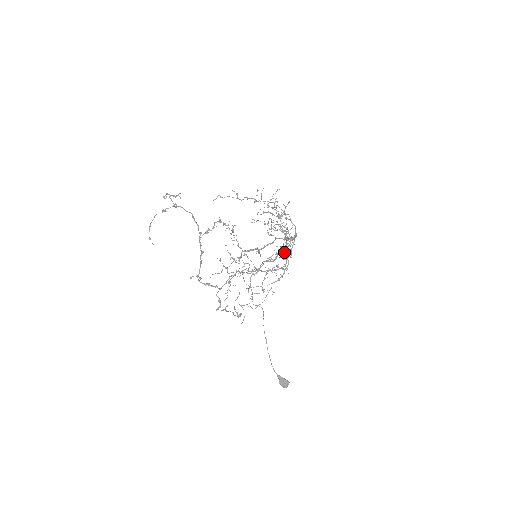
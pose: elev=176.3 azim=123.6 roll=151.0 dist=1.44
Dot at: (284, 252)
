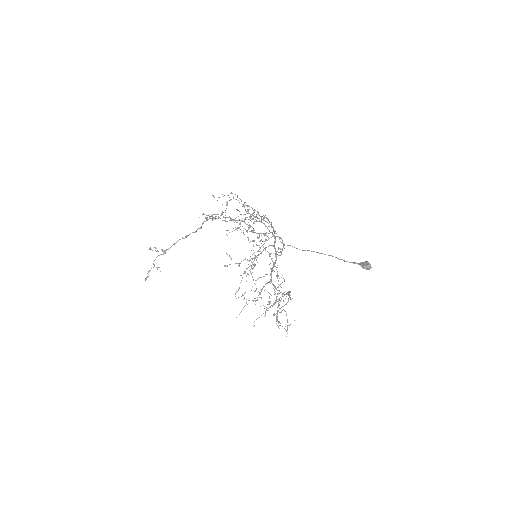
Dot at: (277, 290)
